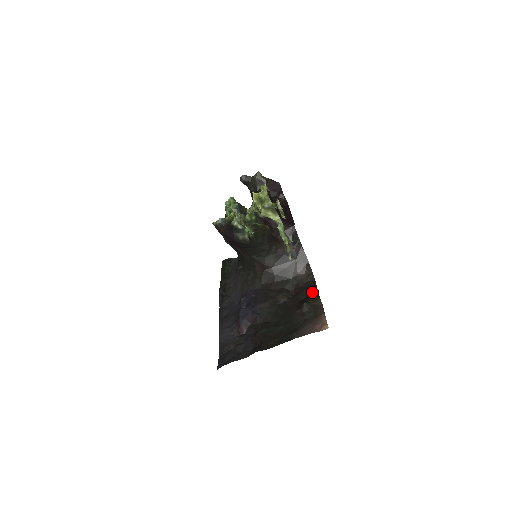
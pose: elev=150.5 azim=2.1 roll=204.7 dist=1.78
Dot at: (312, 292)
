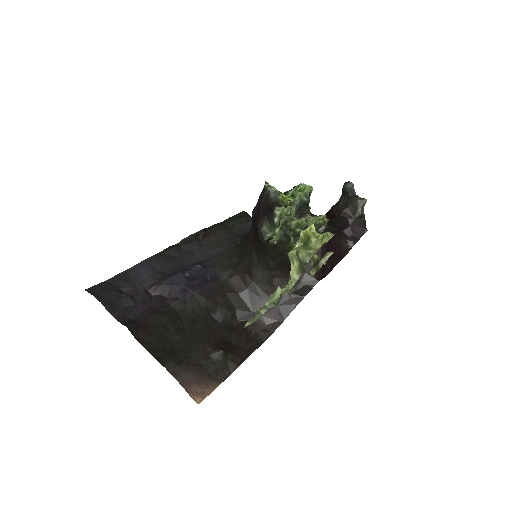
Dot at: (244, 349)
